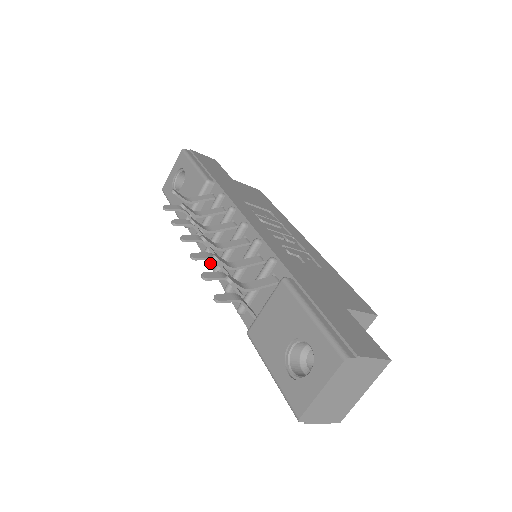
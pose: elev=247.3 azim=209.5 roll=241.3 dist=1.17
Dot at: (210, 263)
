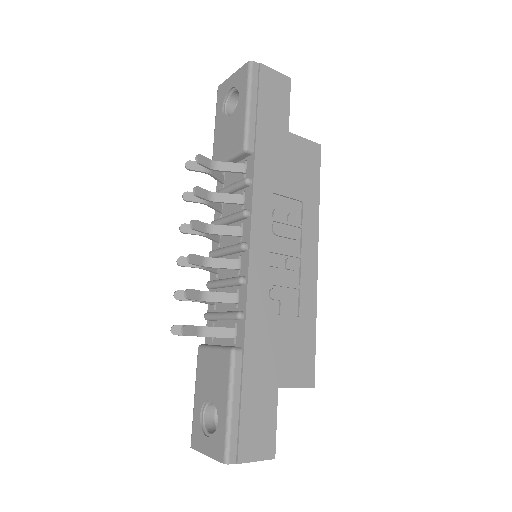
Dot at: occluded
